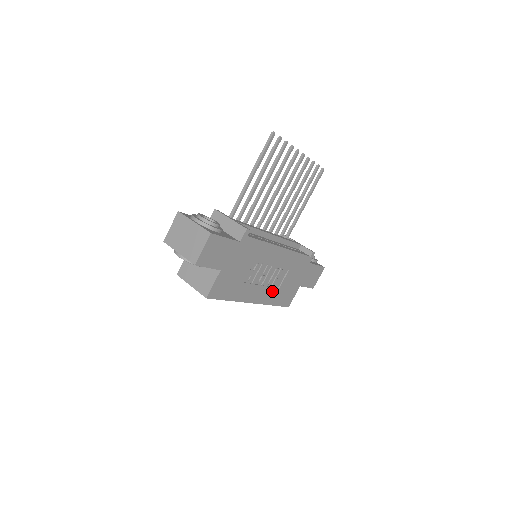
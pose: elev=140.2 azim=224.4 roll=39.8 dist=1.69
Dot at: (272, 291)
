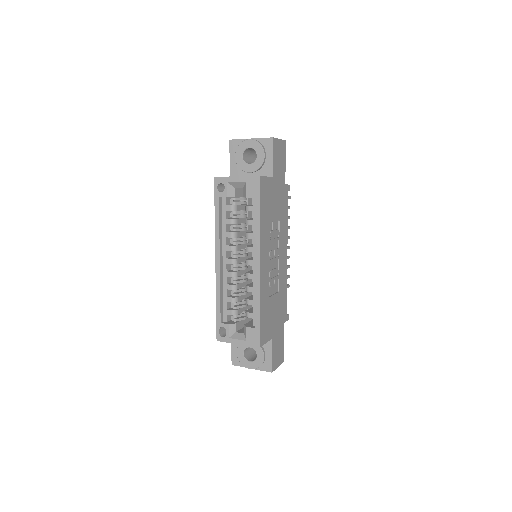
Dot at: (267, 287)
